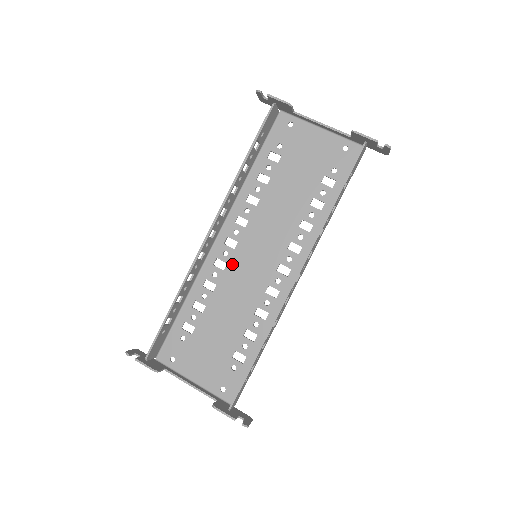
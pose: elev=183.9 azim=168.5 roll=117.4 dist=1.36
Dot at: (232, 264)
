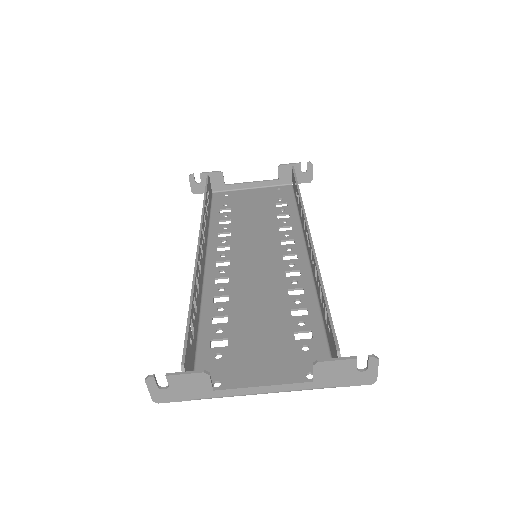
Dot at: (235, 275)
